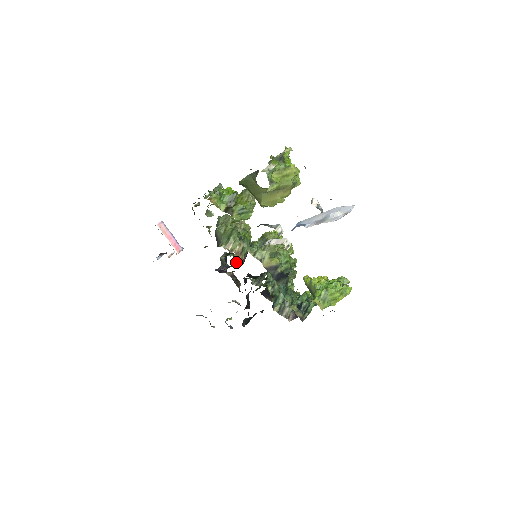
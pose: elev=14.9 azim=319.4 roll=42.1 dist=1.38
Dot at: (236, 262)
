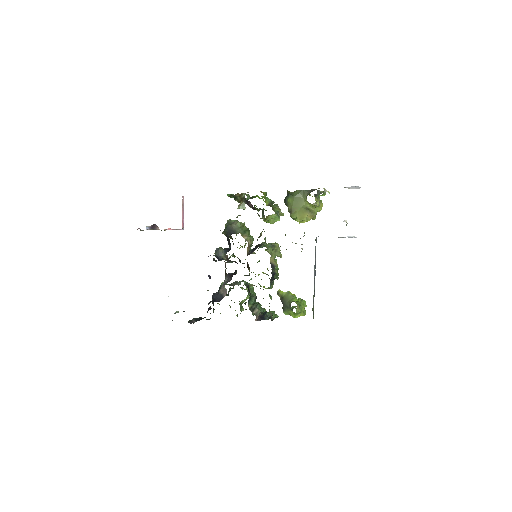
Dot at: (230, 257)
